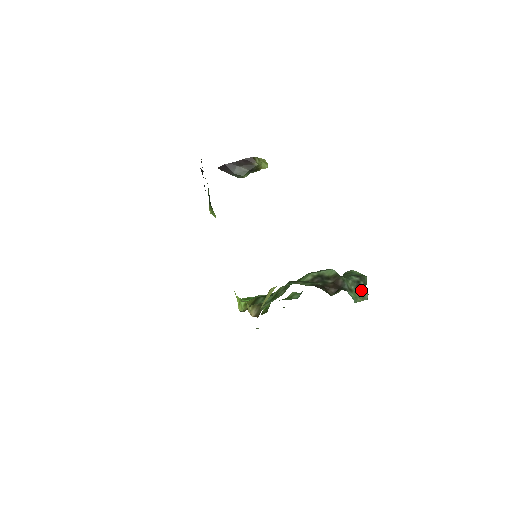
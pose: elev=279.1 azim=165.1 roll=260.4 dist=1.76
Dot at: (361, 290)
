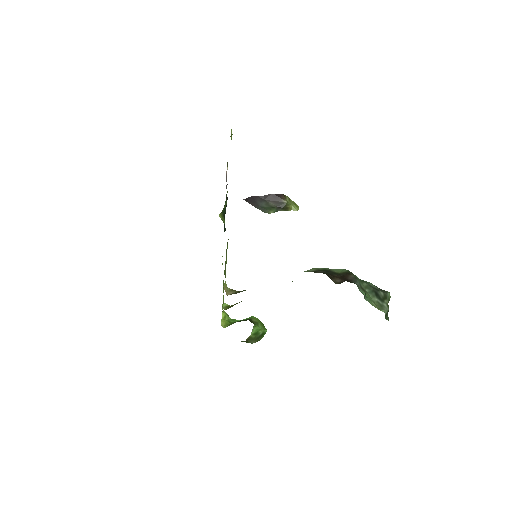
Dot at: (379, 299)
